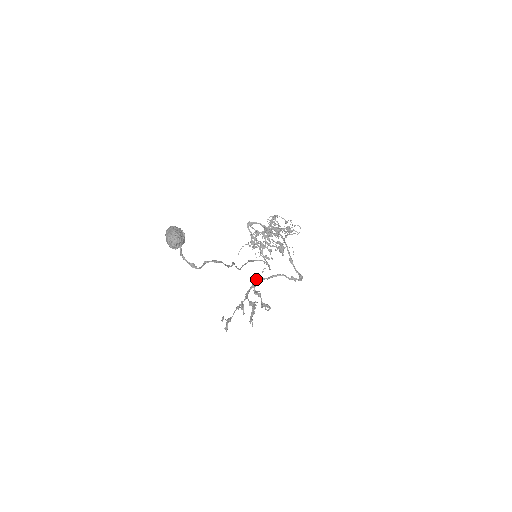
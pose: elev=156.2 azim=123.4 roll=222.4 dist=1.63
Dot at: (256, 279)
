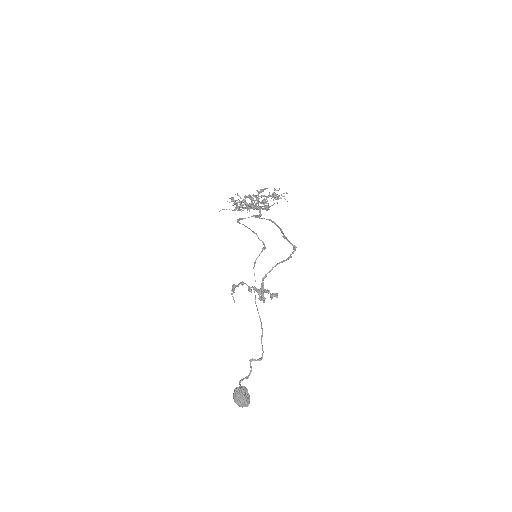
Dot at: (262, 280)
